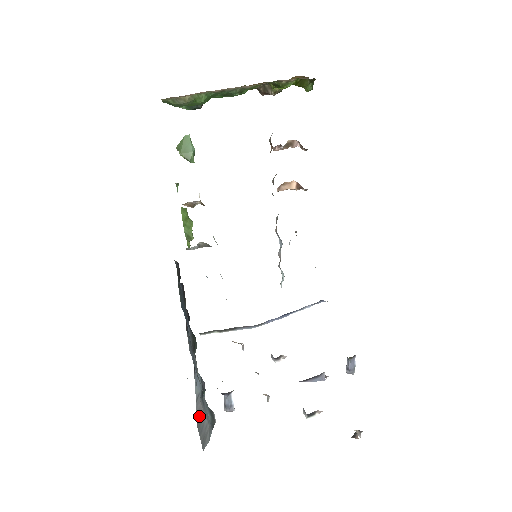
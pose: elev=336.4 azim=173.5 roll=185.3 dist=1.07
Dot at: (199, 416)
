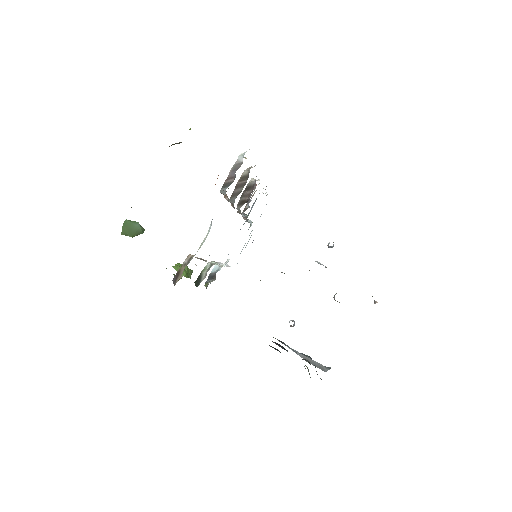
Dot at: occluded
